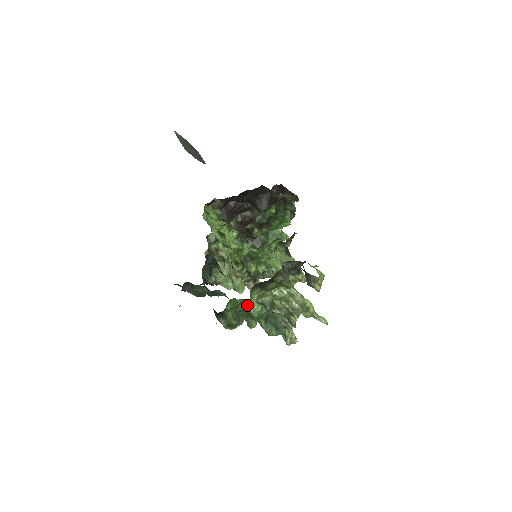
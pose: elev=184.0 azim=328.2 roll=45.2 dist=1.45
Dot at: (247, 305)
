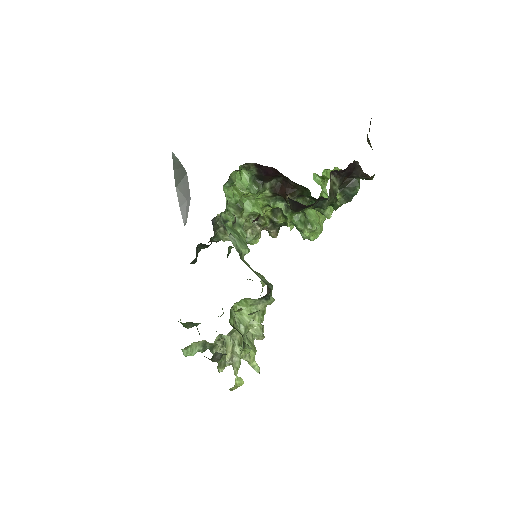
Dot at: (182, 349)
